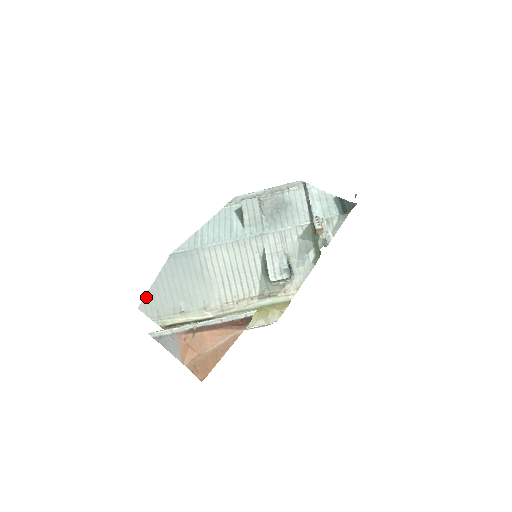
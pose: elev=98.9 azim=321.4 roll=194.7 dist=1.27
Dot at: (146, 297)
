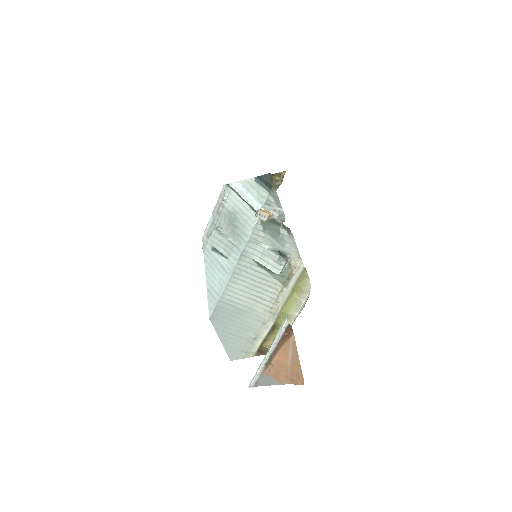
Dot at: (227, 352)
